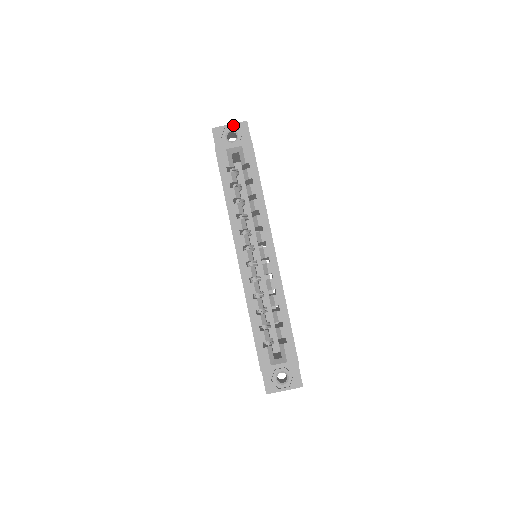
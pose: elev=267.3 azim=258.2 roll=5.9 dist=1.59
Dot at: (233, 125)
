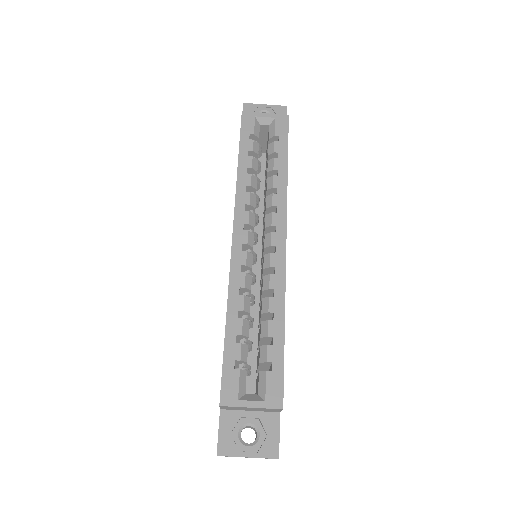
Dot at: (269, 106)
